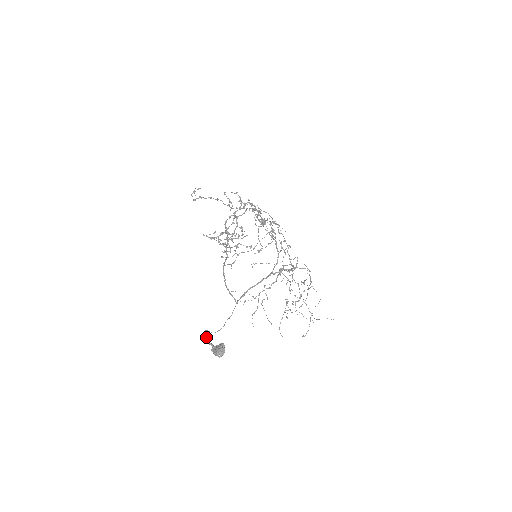
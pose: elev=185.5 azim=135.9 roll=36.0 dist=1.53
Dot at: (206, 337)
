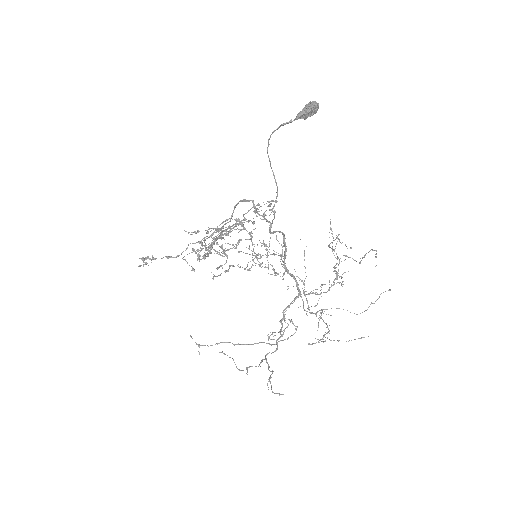
Dot at: (278, 127)
